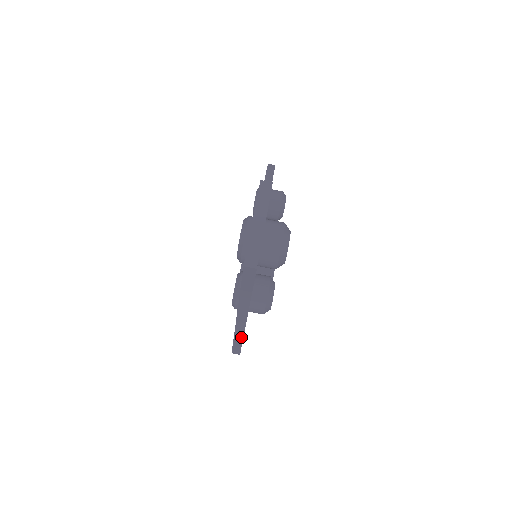
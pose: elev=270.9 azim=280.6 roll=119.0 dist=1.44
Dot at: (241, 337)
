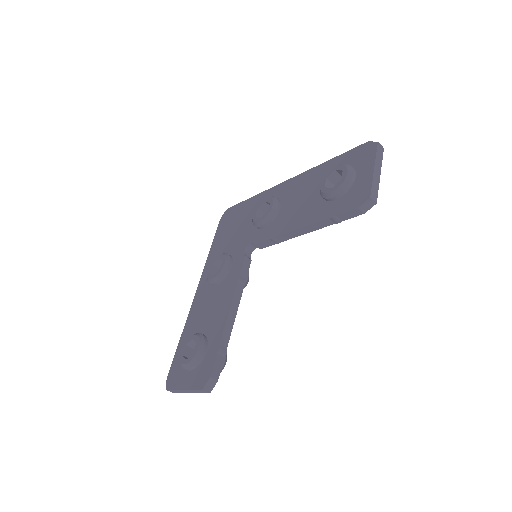
Dot at: occluded
